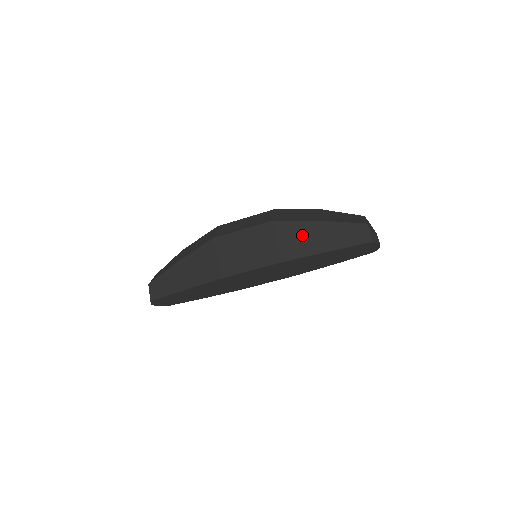
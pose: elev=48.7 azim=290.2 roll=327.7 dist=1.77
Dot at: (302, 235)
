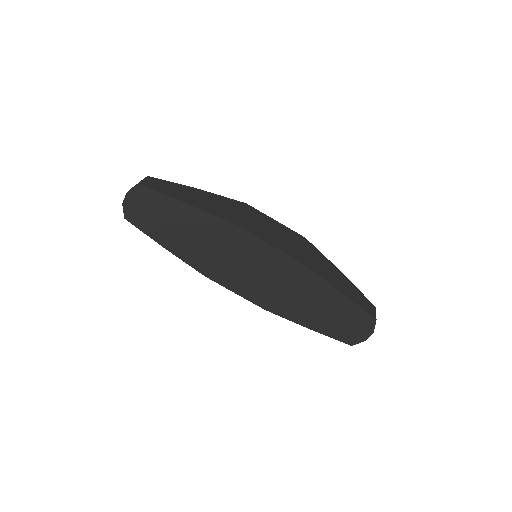
Dot at: (324, 265)
